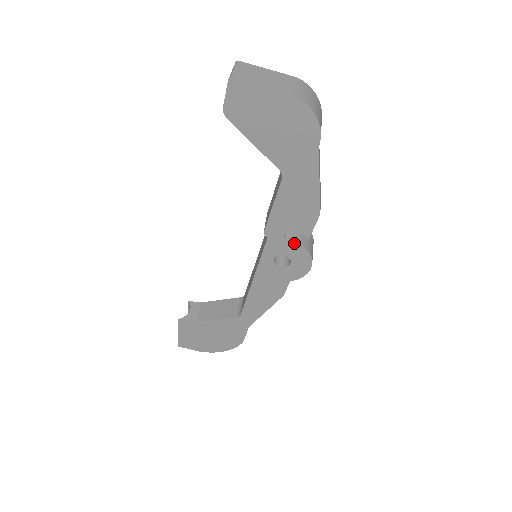
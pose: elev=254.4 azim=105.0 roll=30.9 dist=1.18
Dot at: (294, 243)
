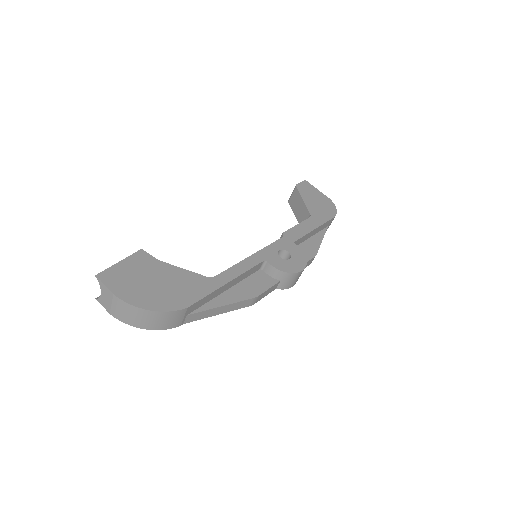
Dot at: (299, 249)
